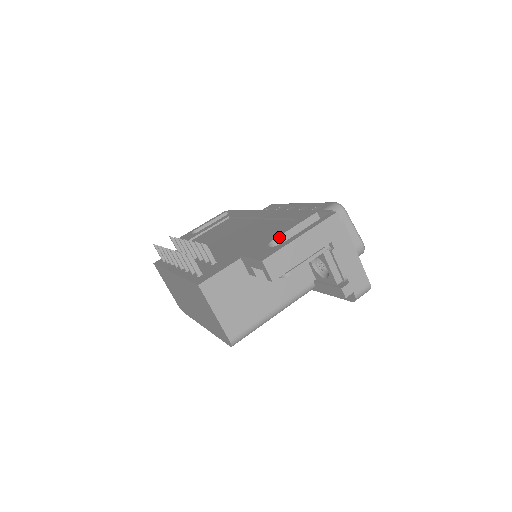
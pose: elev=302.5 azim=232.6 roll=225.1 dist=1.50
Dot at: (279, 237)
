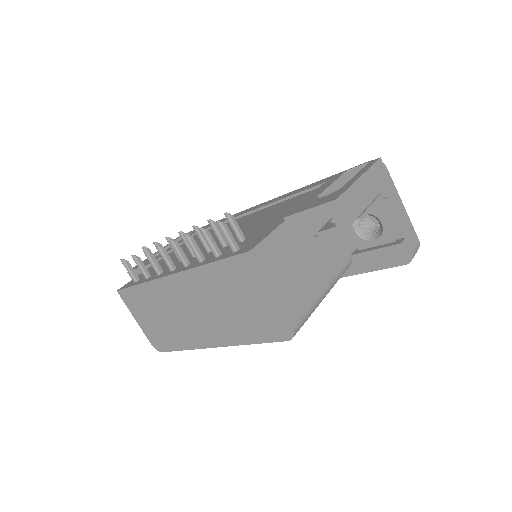
Dot at: (322, 193)
